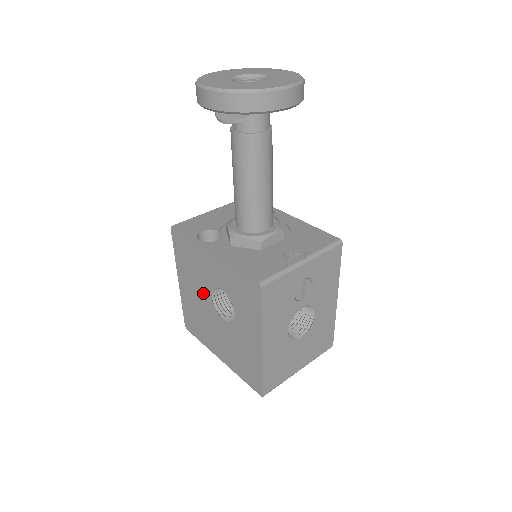
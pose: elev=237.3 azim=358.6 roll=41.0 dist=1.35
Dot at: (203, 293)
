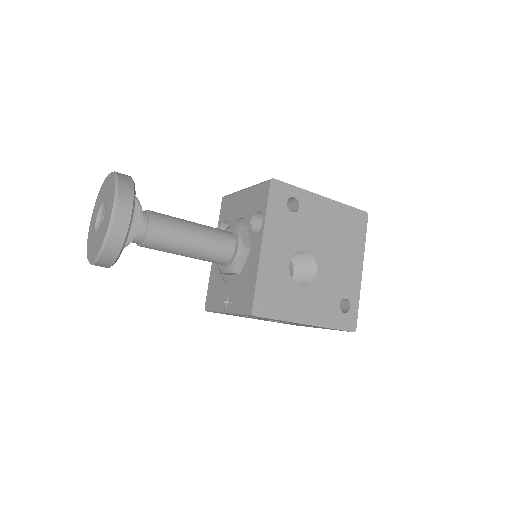
Dot at: occluded
